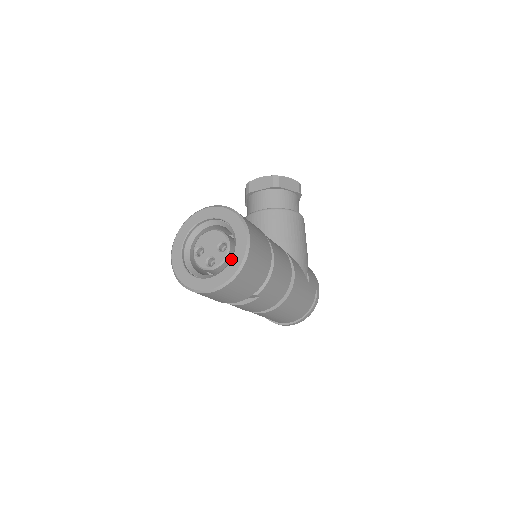
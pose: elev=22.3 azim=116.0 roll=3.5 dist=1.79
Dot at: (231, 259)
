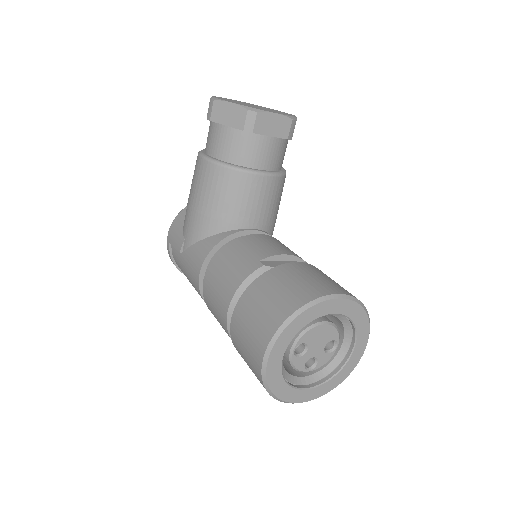
Dot at: (343, 368)
